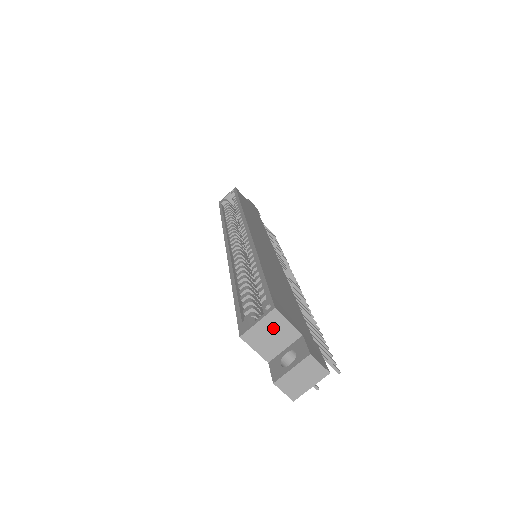
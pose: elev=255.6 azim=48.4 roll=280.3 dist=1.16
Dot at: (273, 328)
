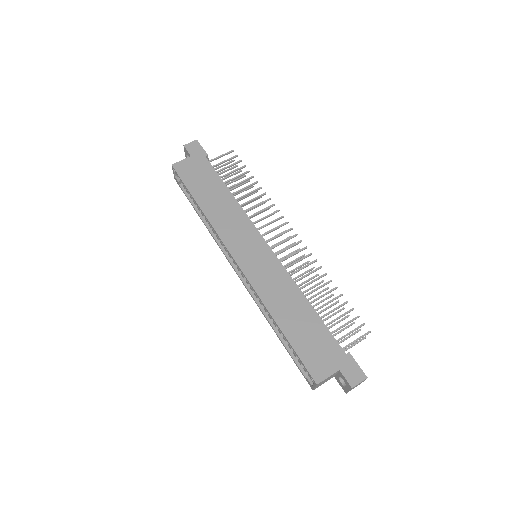
Dot at: (324, 381)
